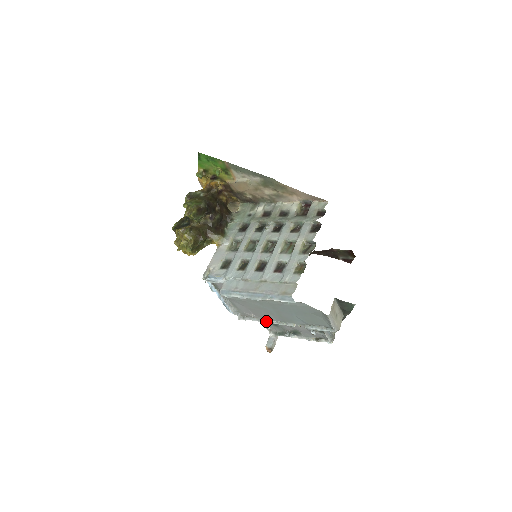
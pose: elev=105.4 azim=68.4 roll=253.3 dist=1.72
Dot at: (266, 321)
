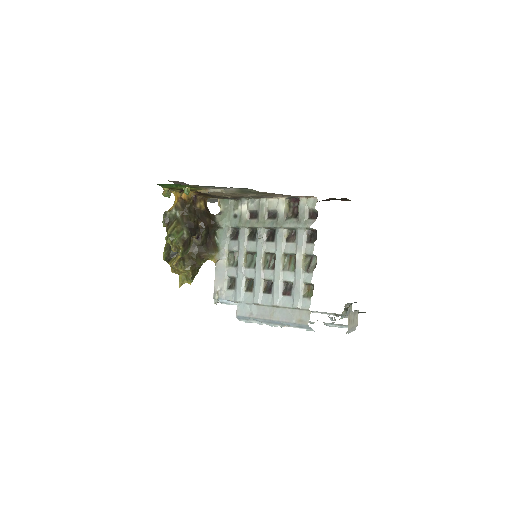
Dot at: occluded
